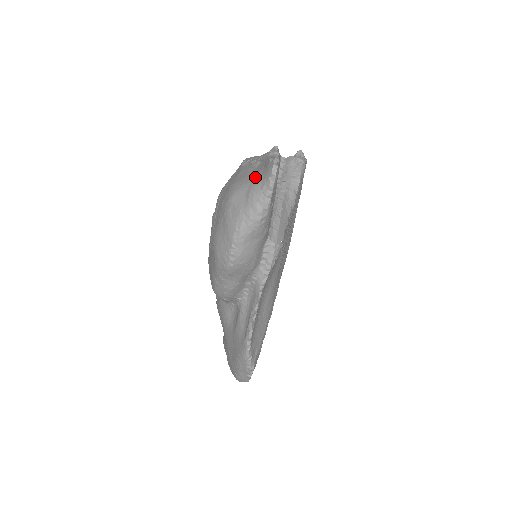
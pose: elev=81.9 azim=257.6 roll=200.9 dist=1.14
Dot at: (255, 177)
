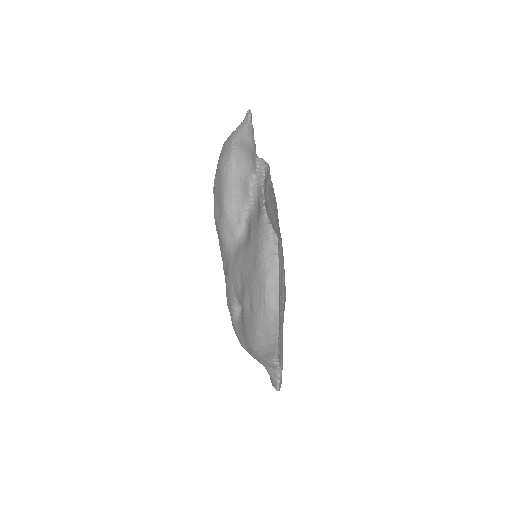
Dot at: occluded
